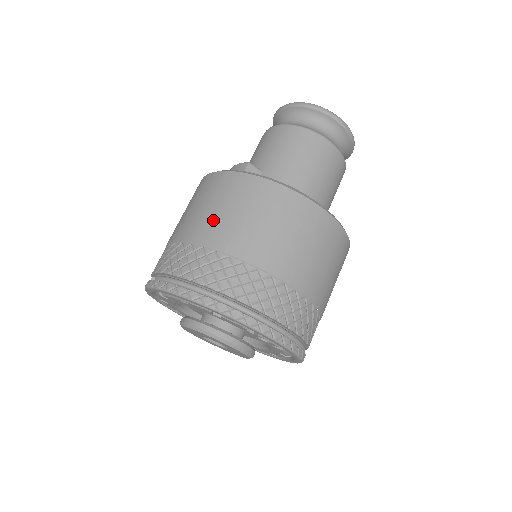
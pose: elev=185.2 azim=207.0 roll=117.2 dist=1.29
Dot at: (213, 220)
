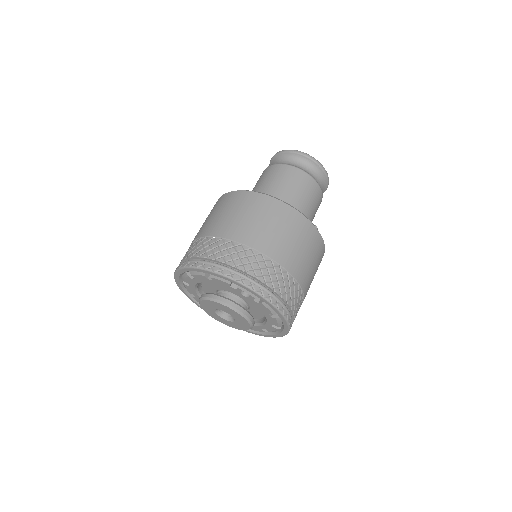
Dot at: (208, 222)
